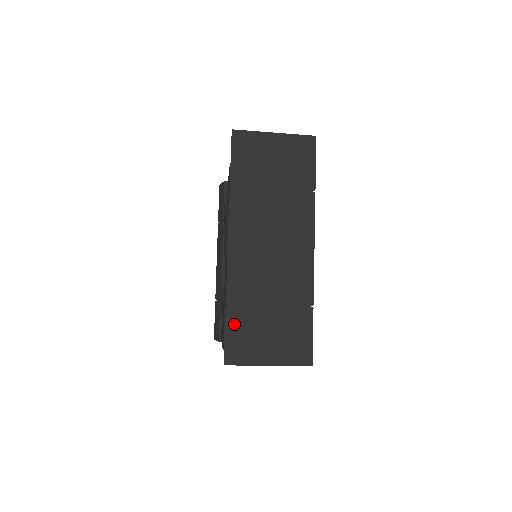
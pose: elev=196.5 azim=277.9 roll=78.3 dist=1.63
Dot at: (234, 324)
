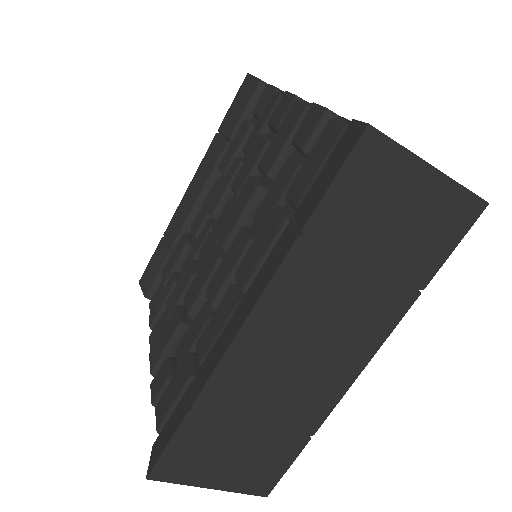
Dot at: (189, 435)
